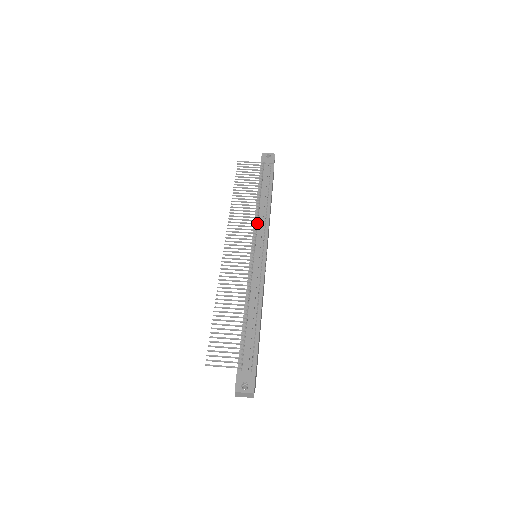
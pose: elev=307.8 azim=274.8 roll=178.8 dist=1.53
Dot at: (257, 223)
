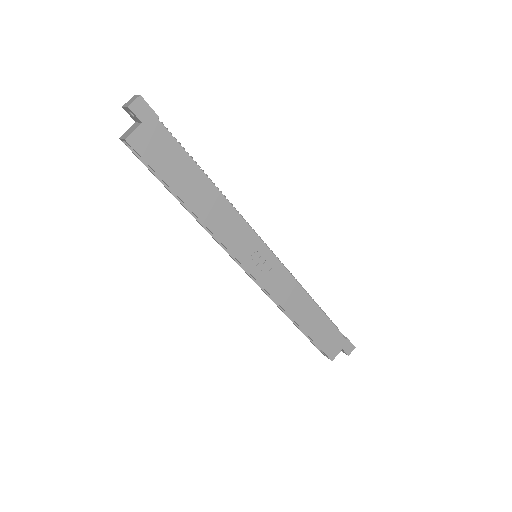
Dot at: occluded
